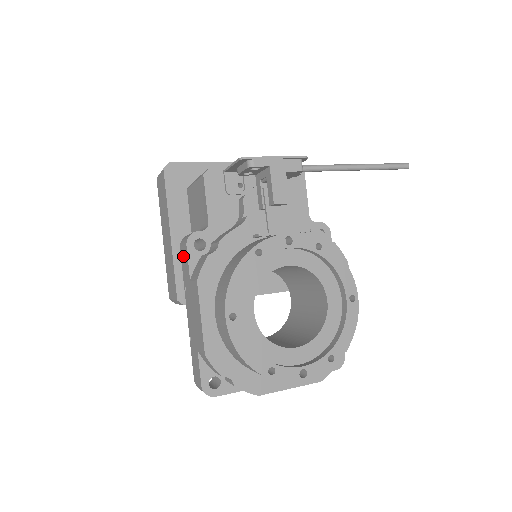
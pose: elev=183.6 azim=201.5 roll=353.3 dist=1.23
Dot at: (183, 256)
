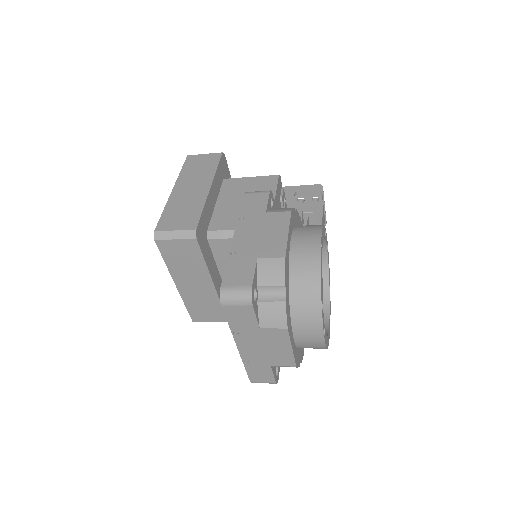
Dot at: (253, 199)
